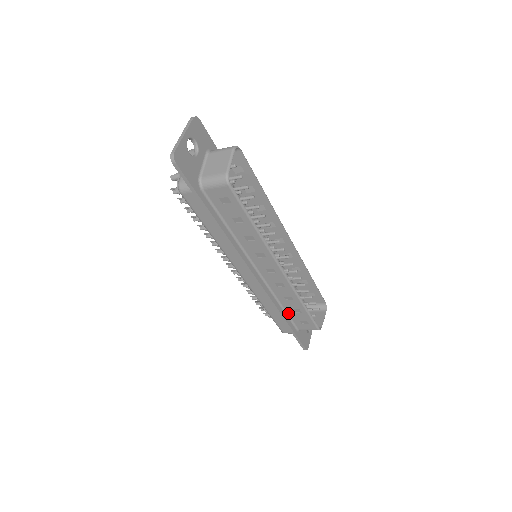
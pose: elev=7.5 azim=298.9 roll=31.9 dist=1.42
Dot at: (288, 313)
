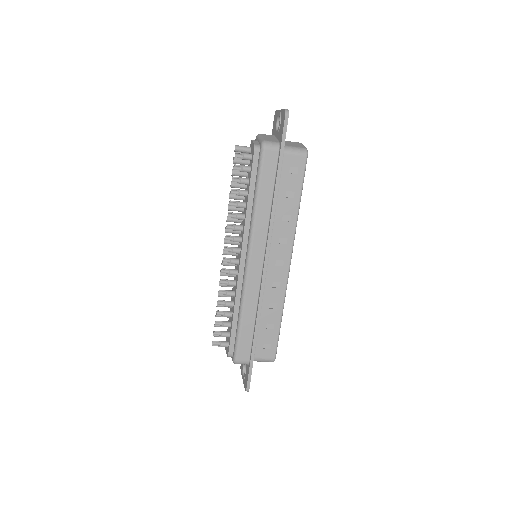
Dot at: (258, 329)
